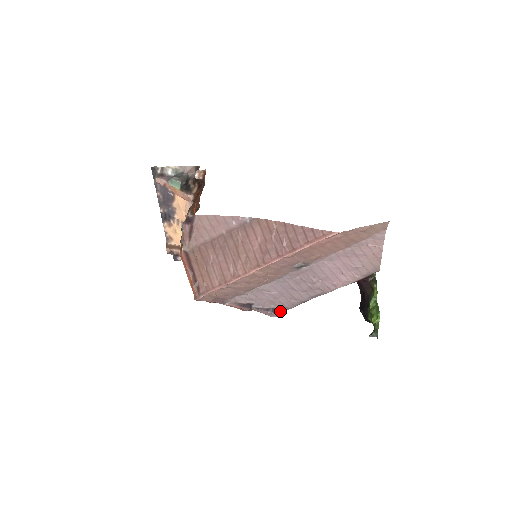
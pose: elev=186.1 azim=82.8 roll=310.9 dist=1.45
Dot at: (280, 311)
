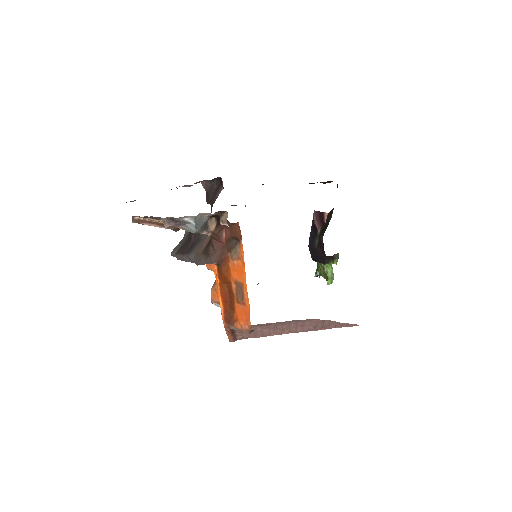
Dot at: occluded
